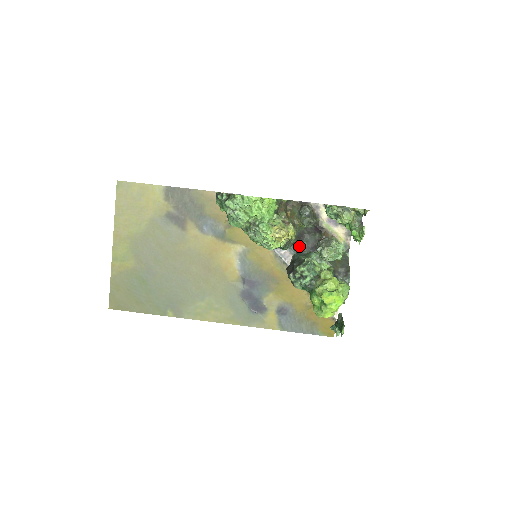
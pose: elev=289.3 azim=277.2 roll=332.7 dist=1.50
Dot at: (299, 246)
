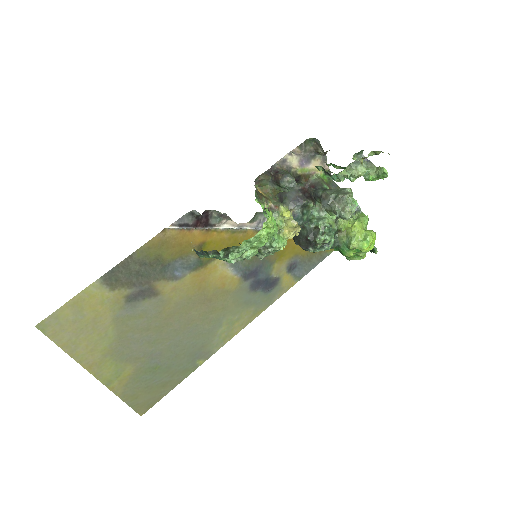
Dot at: occluded
